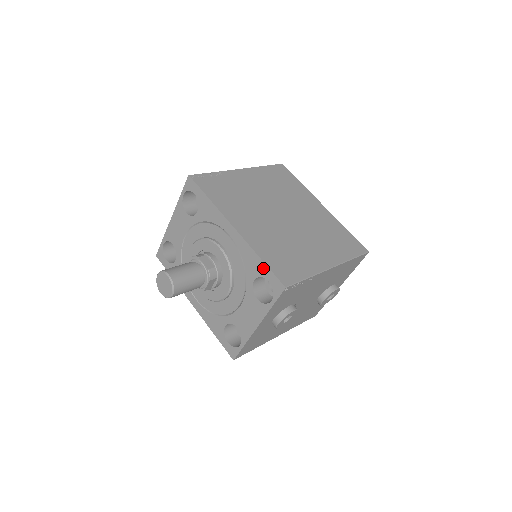
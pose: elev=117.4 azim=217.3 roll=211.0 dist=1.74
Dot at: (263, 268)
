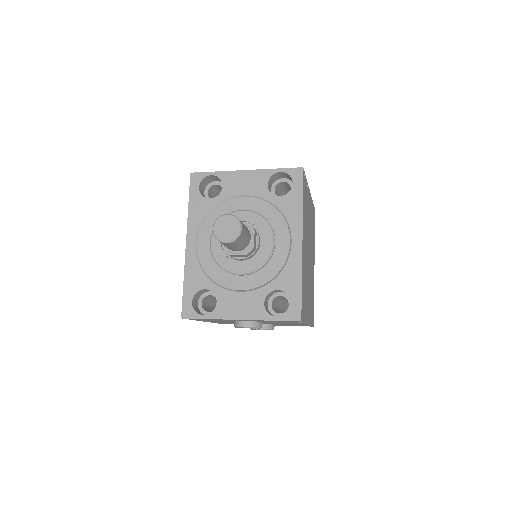
Dot at: (296, 291)
